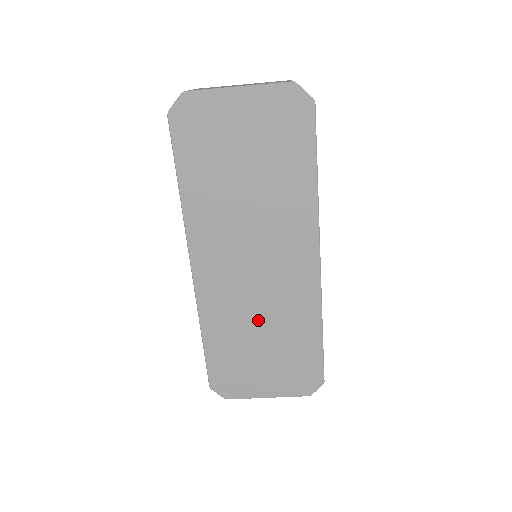
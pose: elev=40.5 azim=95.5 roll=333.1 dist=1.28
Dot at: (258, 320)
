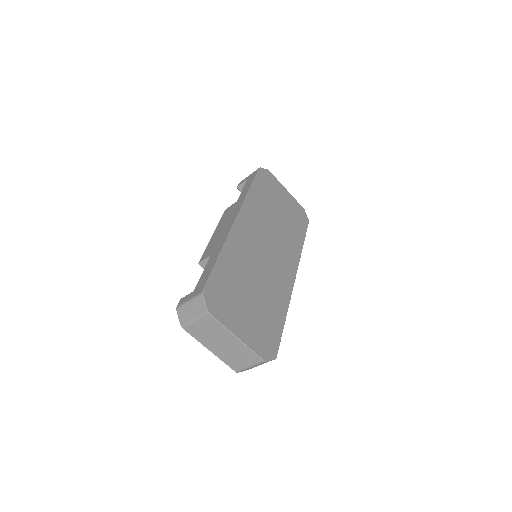
Dot at: (256, 278)
